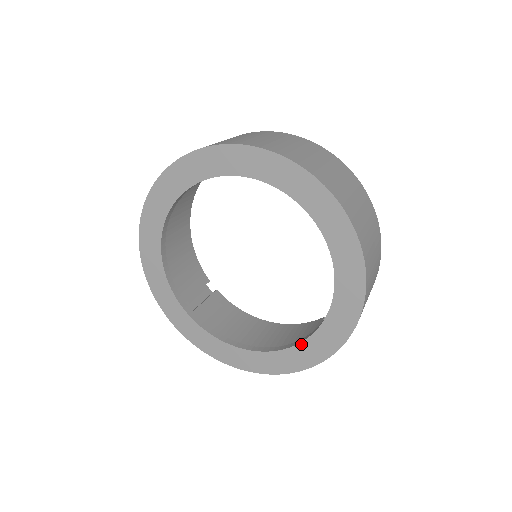
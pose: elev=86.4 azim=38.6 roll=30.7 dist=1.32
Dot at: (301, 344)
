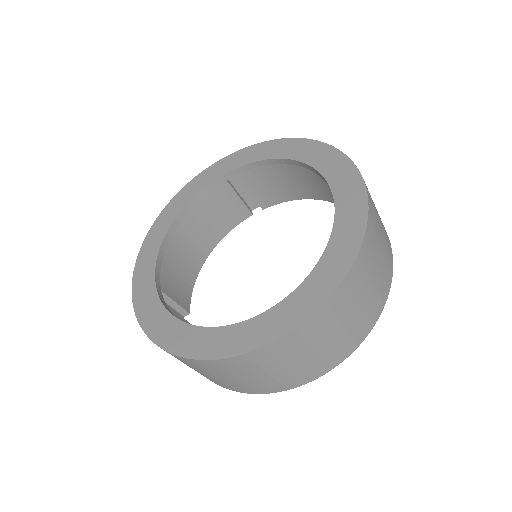
Dot at: (255, 318)
